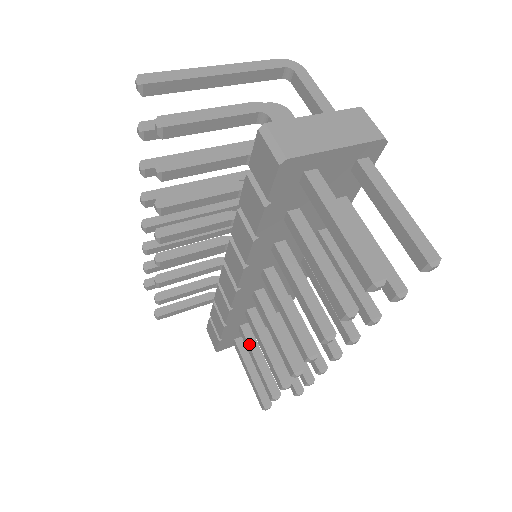
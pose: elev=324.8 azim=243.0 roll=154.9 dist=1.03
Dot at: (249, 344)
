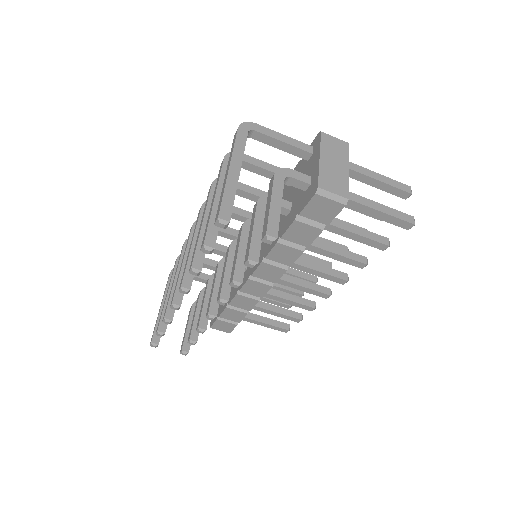
Dot at: (262, 308)
